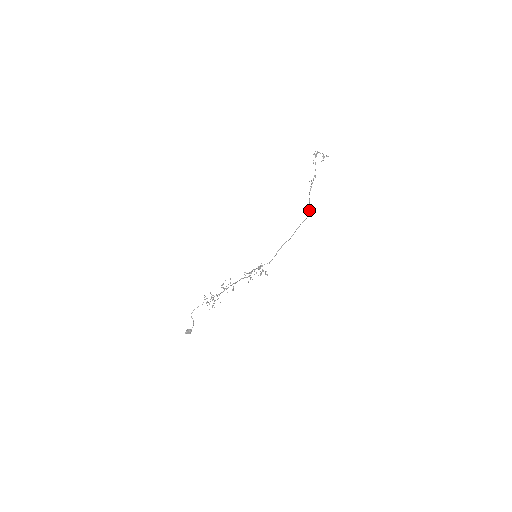
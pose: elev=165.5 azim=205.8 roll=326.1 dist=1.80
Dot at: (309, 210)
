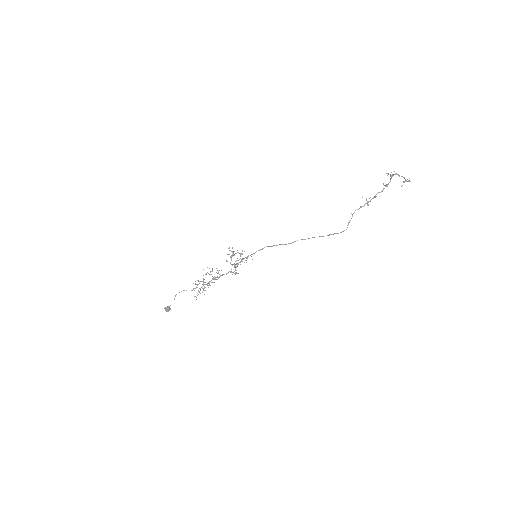
Dot at: (344, 230)
